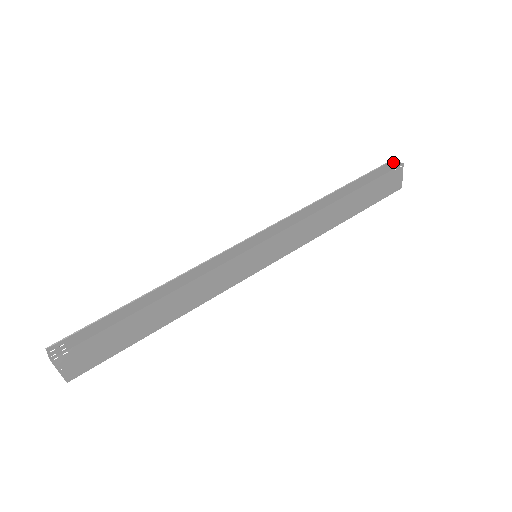
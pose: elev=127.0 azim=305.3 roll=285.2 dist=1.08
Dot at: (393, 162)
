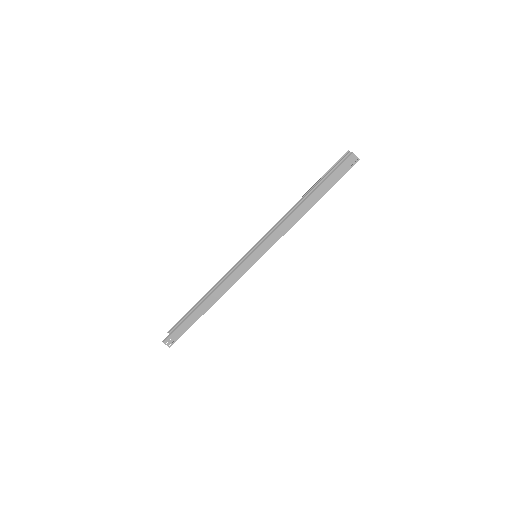
Dot at: (352, 157)
